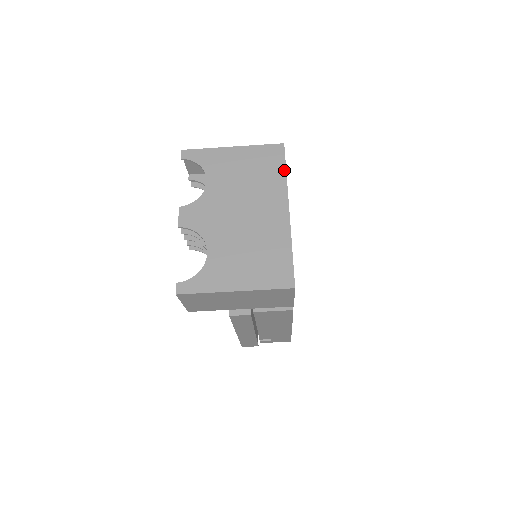
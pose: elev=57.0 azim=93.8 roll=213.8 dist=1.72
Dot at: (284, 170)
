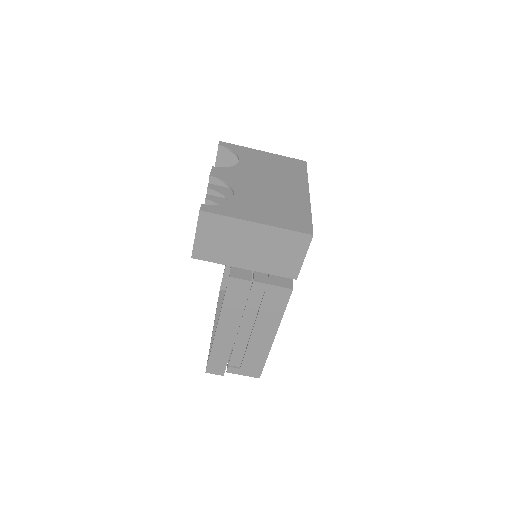
Dot at: (306, 173)
